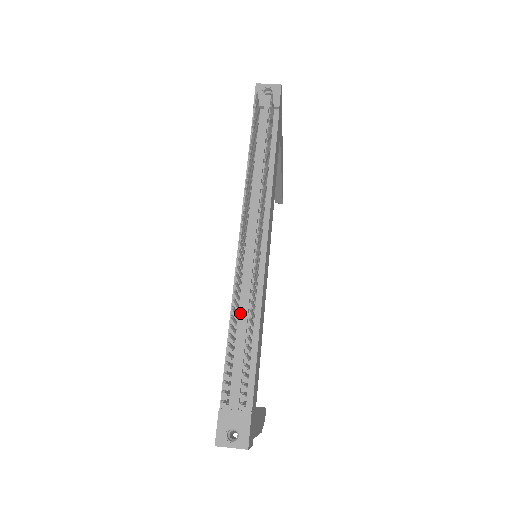
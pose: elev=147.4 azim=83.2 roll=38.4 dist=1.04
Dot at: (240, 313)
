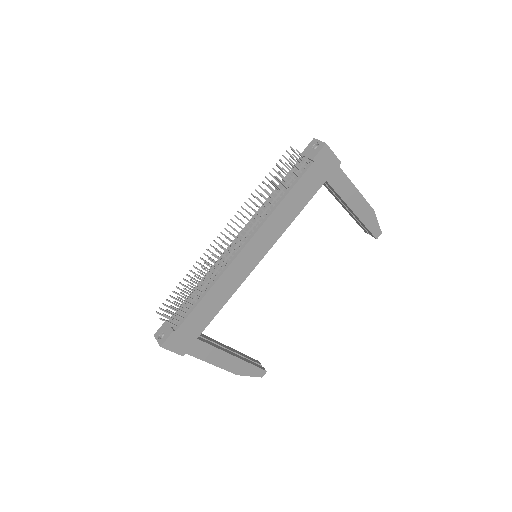
Dot at: (207, 279)
